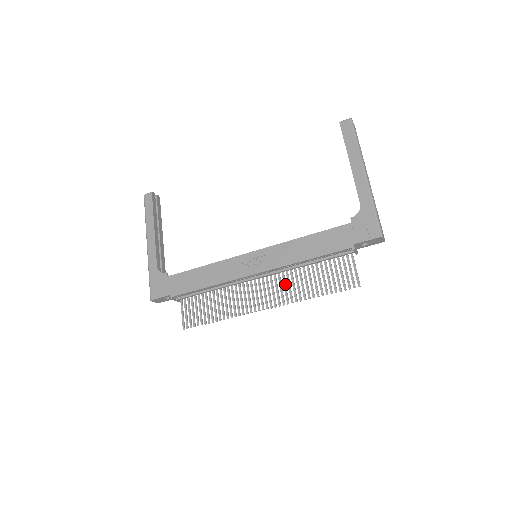
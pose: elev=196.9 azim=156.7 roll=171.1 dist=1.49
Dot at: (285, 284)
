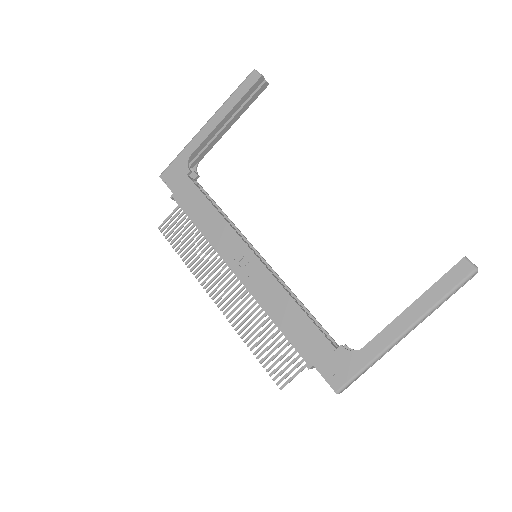
Dot at: (245, 307)
